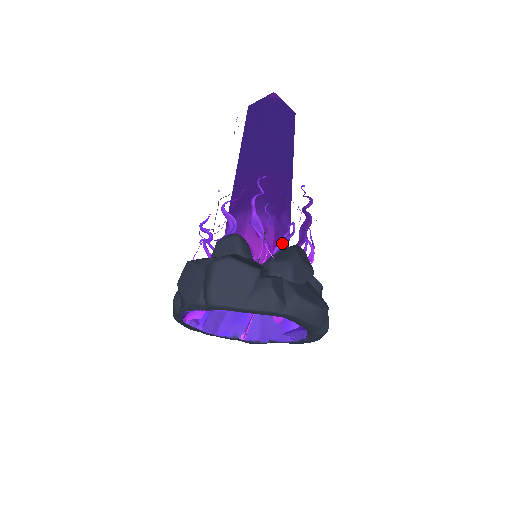
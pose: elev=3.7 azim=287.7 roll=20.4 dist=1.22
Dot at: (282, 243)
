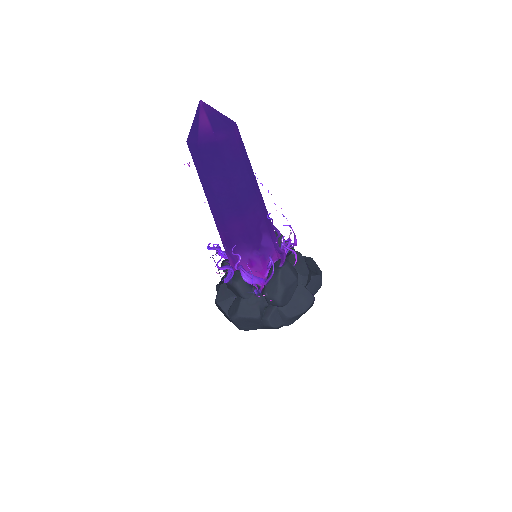
Dot at: (268, 281)
